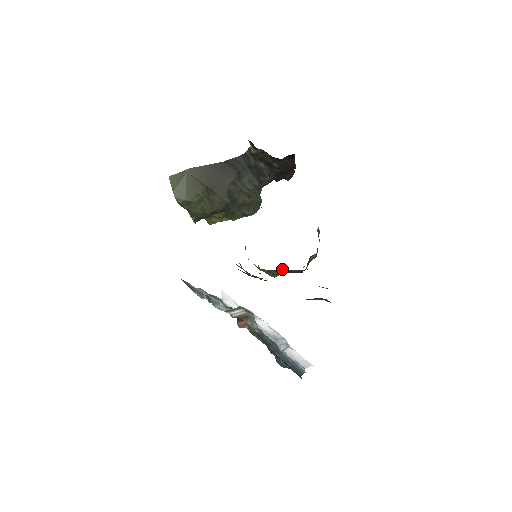
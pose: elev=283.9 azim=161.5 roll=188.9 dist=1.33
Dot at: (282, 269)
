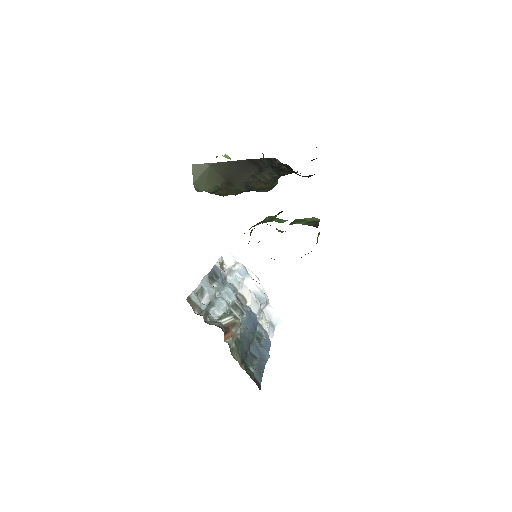
Dot at: occluded
